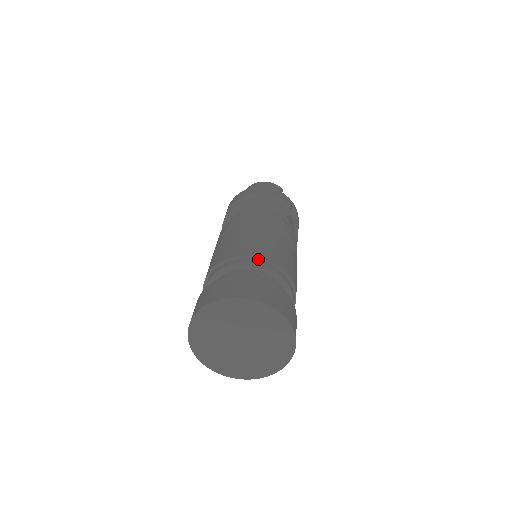
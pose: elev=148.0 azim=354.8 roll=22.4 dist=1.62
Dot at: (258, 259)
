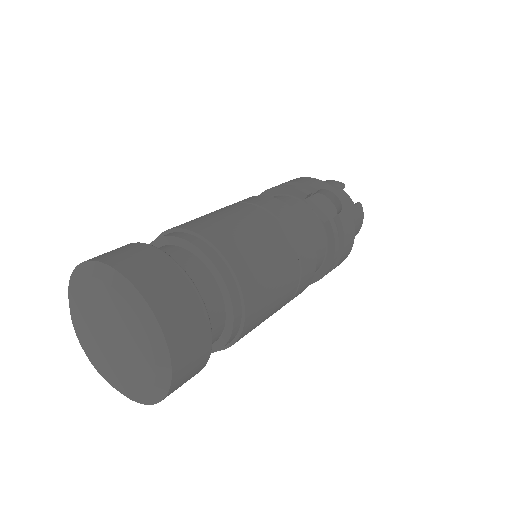
Dot at: (176, 231)
